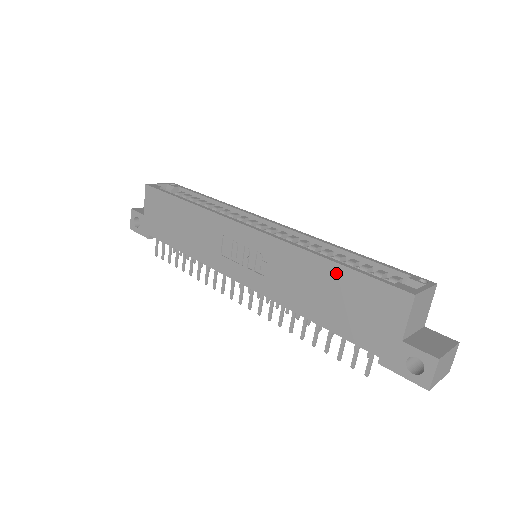
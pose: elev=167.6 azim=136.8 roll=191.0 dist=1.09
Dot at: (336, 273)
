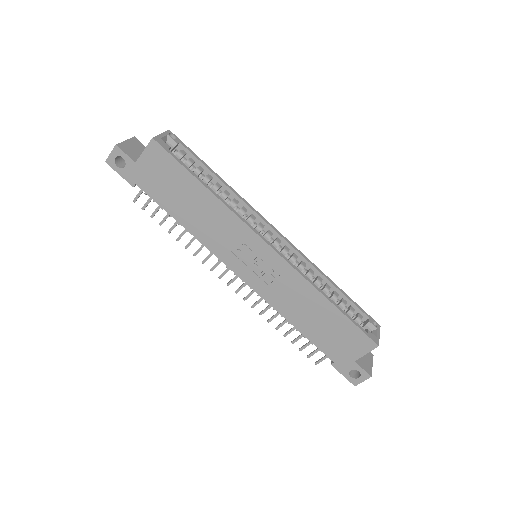
Dot at: (332, 312)
